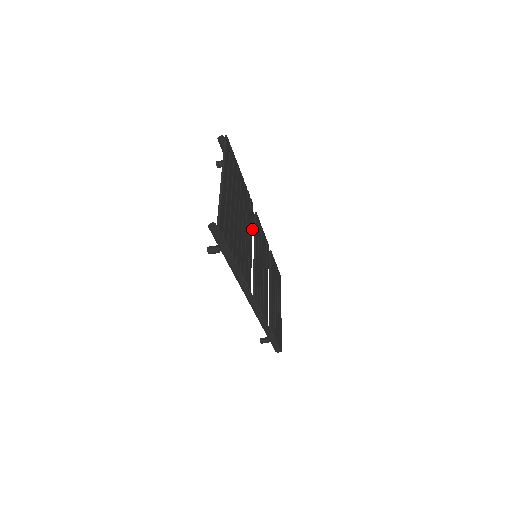
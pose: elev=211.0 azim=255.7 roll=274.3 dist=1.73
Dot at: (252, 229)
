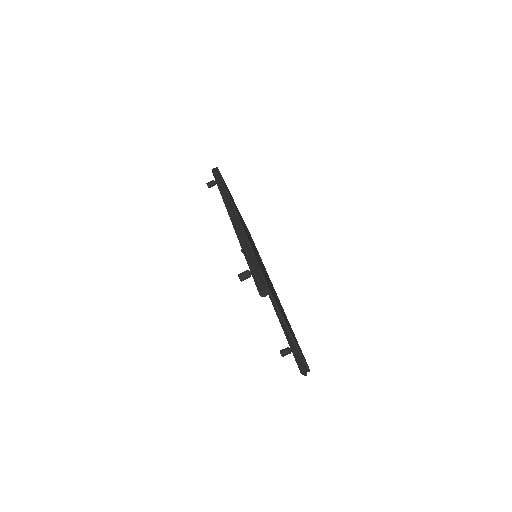
Dot at: occluded
